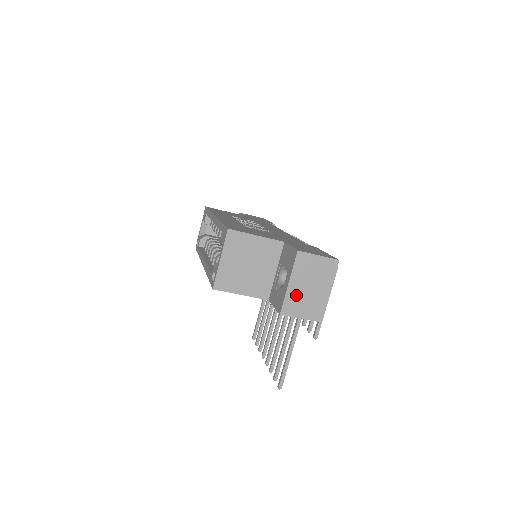
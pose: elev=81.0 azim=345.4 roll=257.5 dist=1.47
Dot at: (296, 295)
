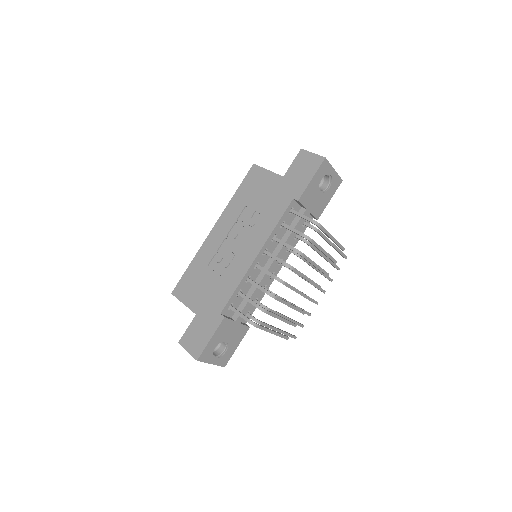
Dot at: occluded
